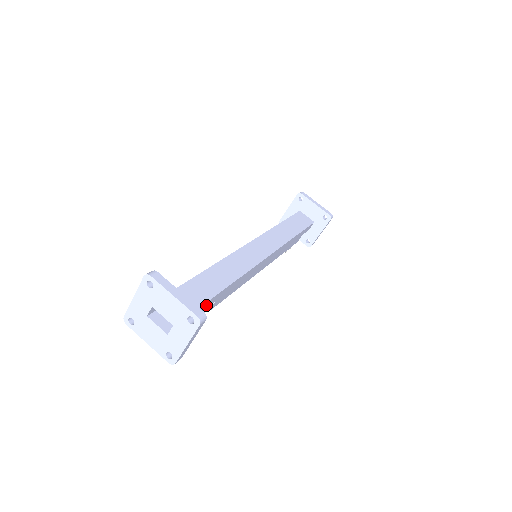
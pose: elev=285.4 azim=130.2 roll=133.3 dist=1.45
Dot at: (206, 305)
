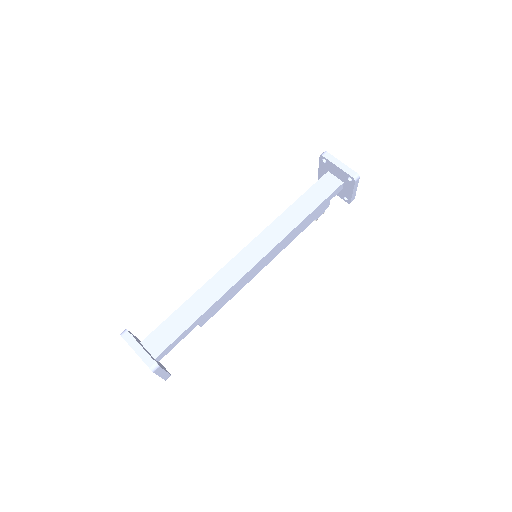
Dot at: (184, 334)
